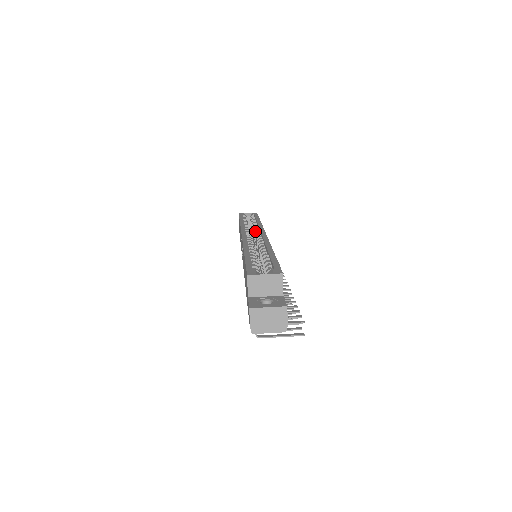
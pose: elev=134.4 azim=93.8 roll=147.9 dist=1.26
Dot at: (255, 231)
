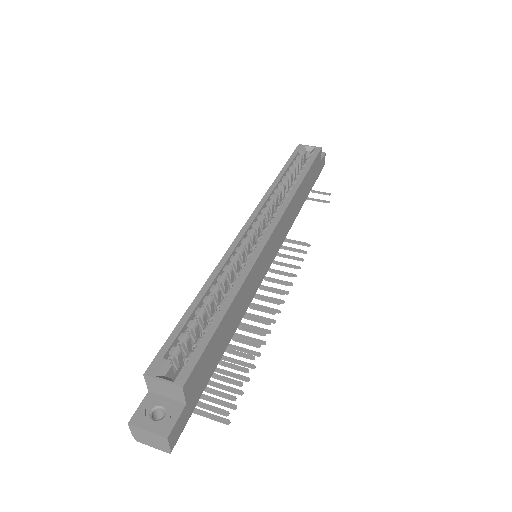
Dot at: occluded
